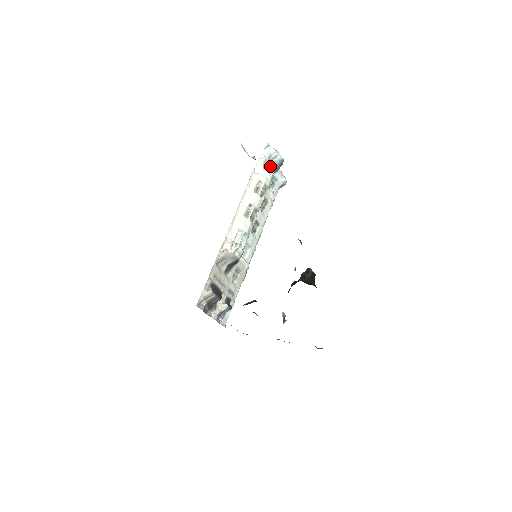
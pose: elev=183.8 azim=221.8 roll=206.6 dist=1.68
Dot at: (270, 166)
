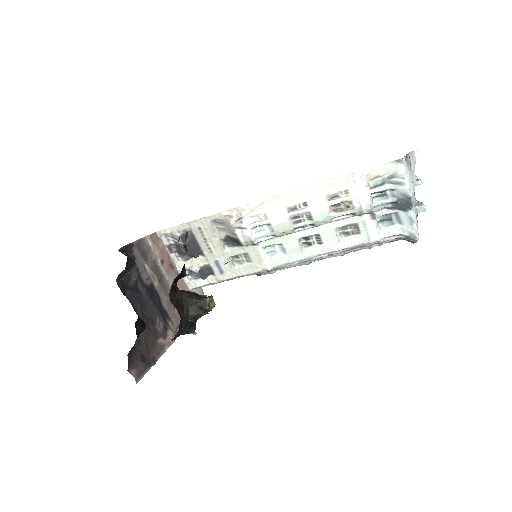
Dot at: (381, 188)
